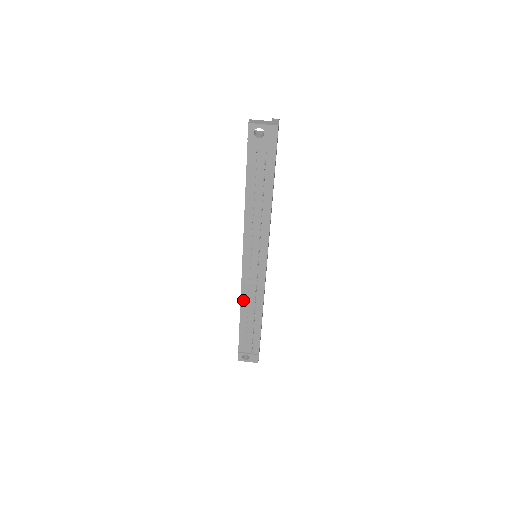
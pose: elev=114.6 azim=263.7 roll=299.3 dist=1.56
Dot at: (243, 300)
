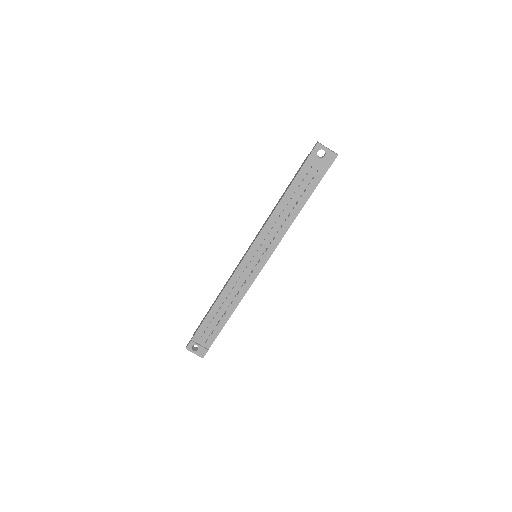
Dot at: (226, 289)
